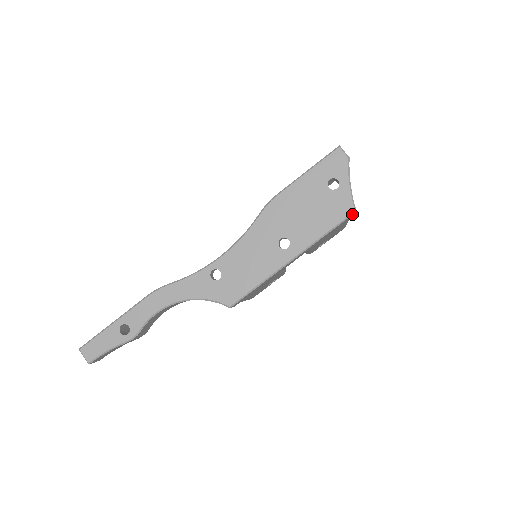
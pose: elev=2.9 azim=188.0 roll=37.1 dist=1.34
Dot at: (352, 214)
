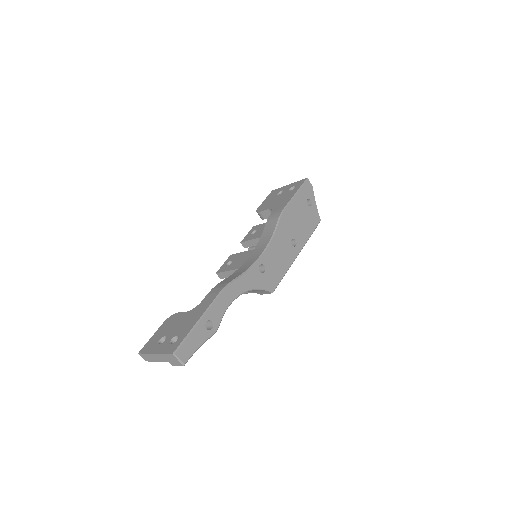
Dot at: (319, 222)
